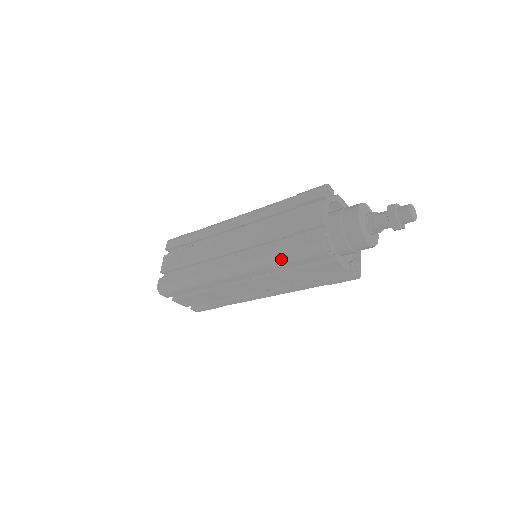
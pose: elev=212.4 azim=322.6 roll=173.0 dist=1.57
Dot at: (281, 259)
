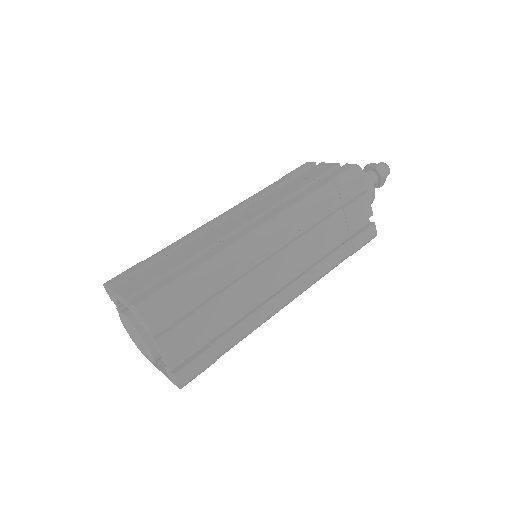
Dot at: (324, 192)
